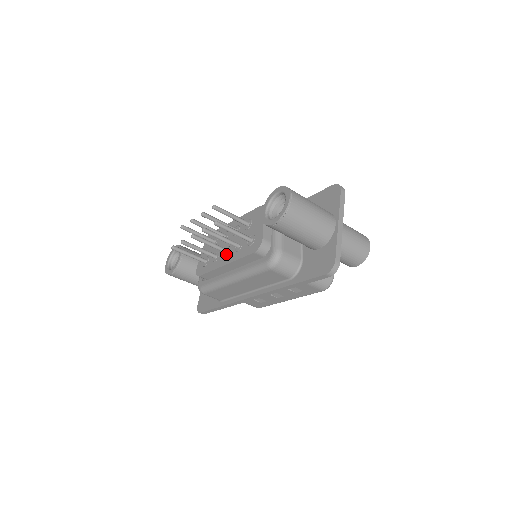
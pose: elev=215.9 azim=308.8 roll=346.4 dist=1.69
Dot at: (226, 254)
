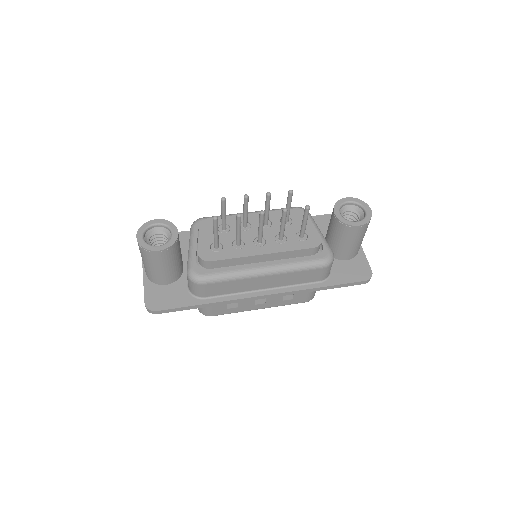
Dot at: (261, 244)
